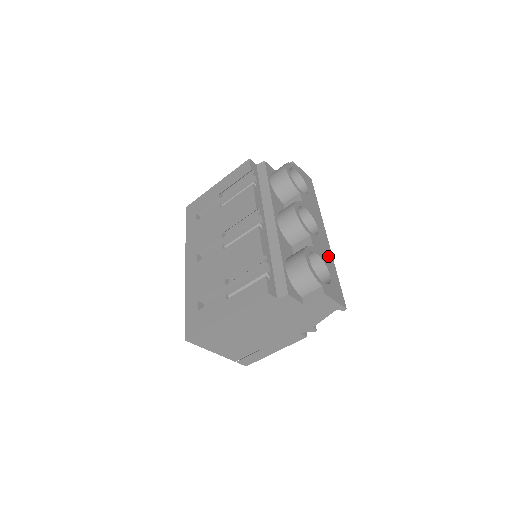
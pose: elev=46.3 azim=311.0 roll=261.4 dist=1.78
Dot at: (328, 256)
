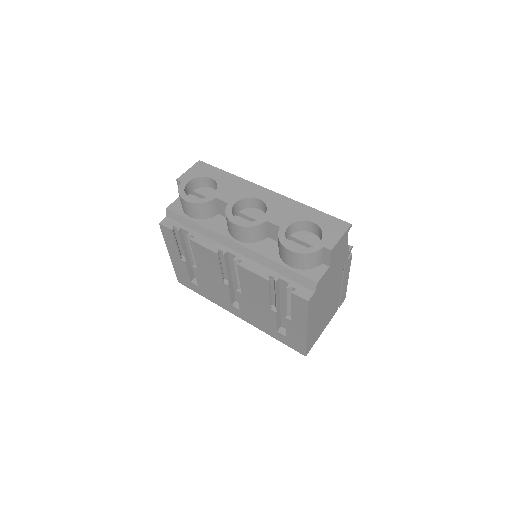
Dot at: (292, 208)
